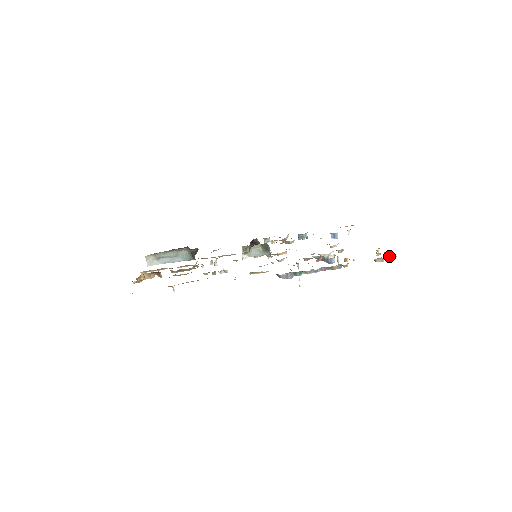
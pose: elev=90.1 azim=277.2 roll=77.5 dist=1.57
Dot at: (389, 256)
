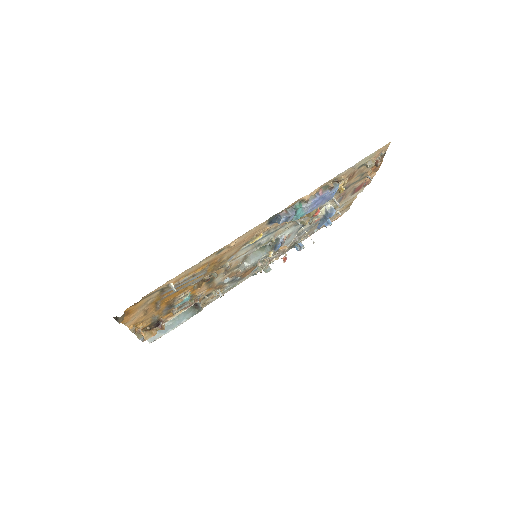
Dot at: (378, 158)
